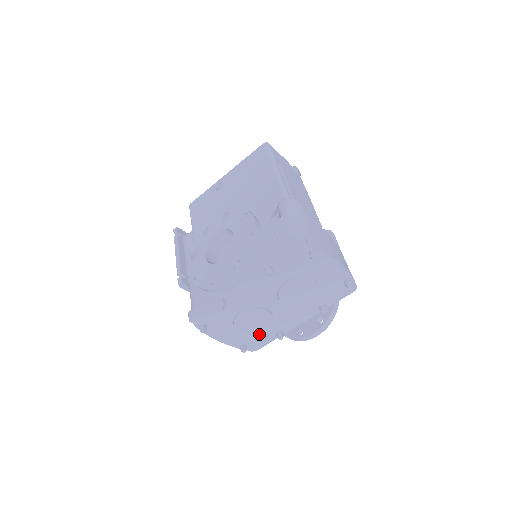
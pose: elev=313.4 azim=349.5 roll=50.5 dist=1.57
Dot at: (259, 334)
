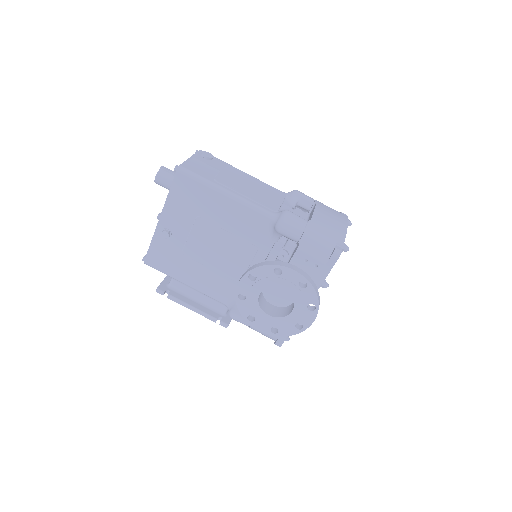
Dot at: occluded
